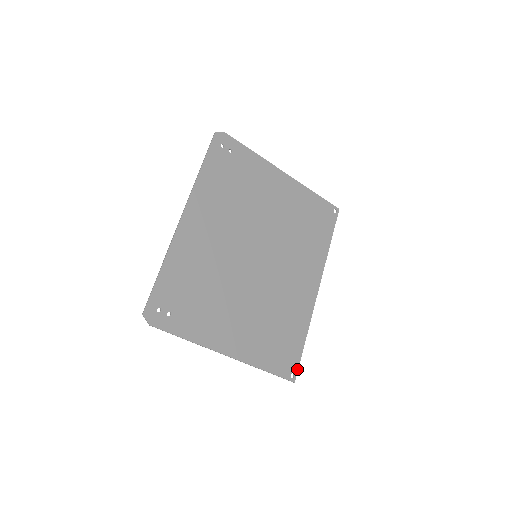
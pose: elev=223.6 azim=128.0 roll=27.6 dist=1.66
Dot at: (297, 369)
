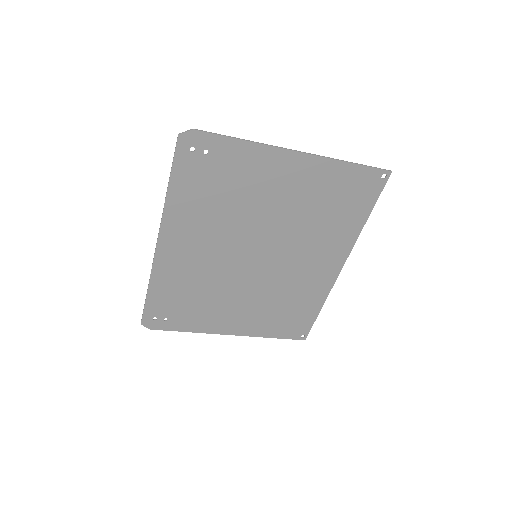
Dot at: (308, 331)
